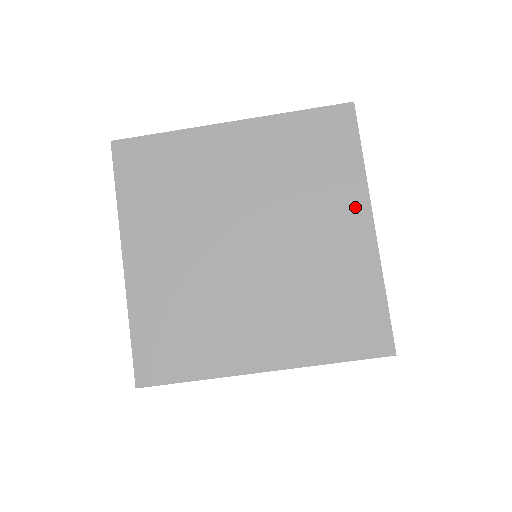
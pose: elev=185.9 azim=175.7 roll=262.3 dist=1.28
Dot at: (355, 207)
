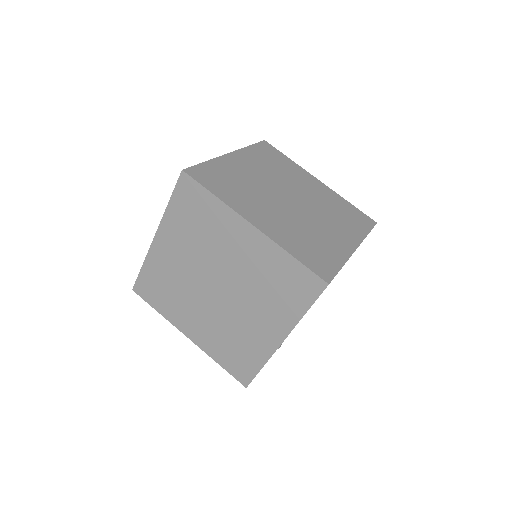
Dot at: (352, 238)
